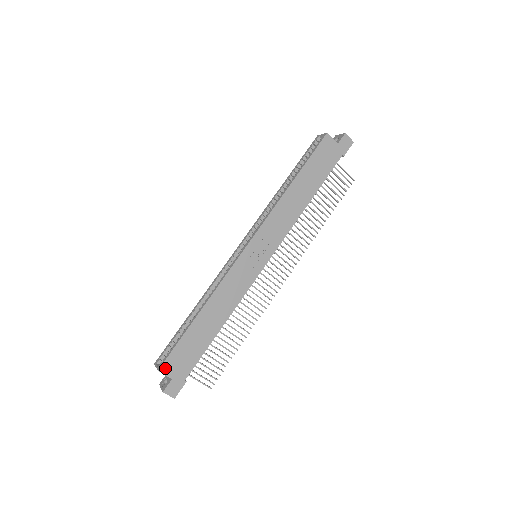
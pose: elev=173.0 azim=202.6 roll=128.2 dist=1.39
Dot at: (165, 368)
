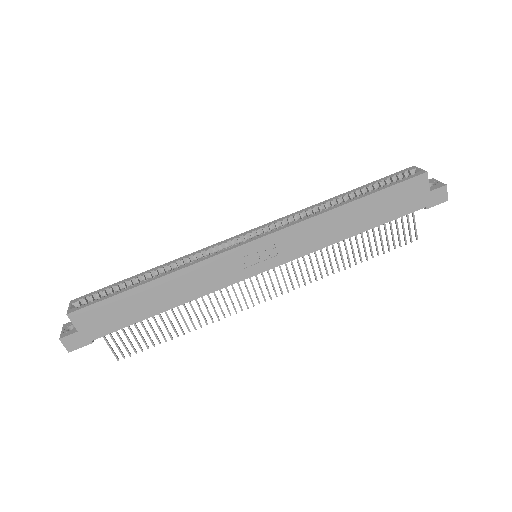
Dot at: (77, 316)
